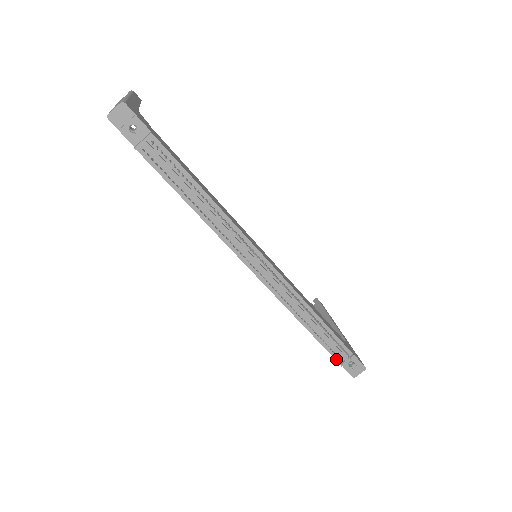
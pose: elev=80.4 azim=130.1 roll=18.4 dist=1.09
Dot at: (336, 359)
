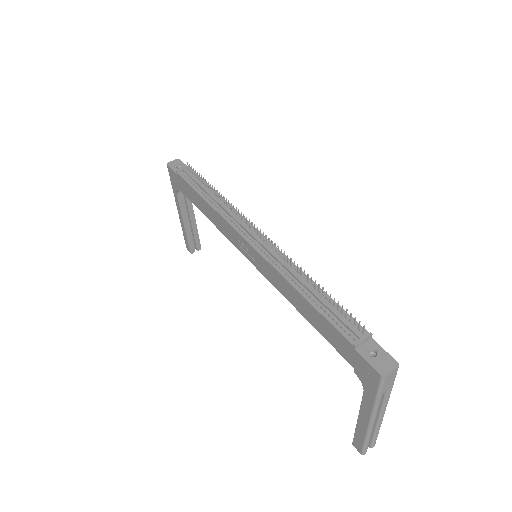
Dot at: (346, 338)
